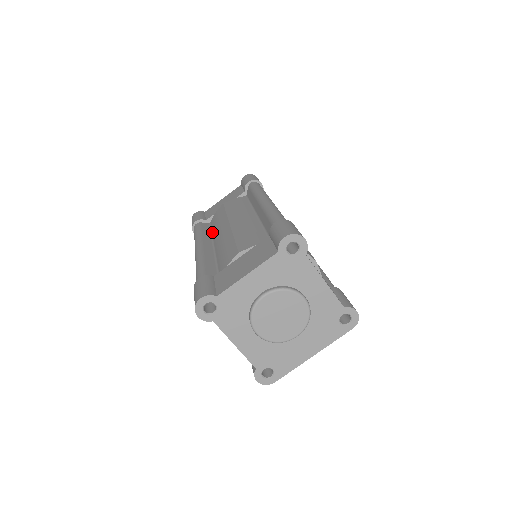
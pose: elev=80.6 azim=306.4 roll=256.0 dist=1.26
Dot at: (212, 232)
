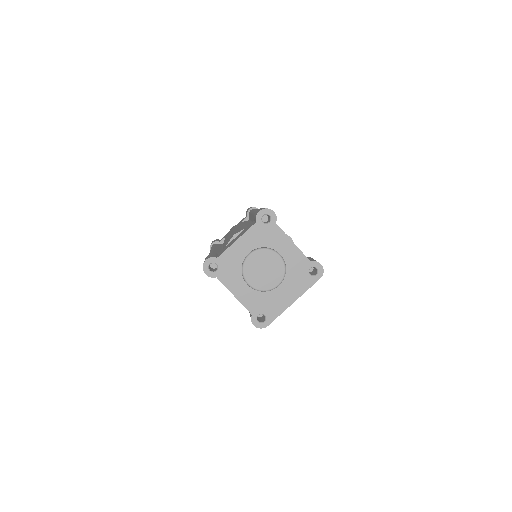
Dot at: occluded
